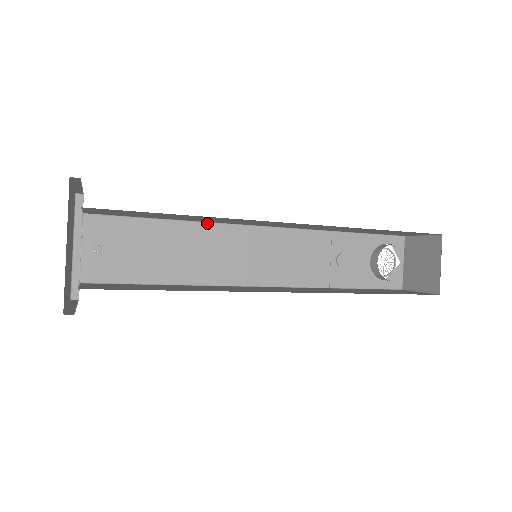
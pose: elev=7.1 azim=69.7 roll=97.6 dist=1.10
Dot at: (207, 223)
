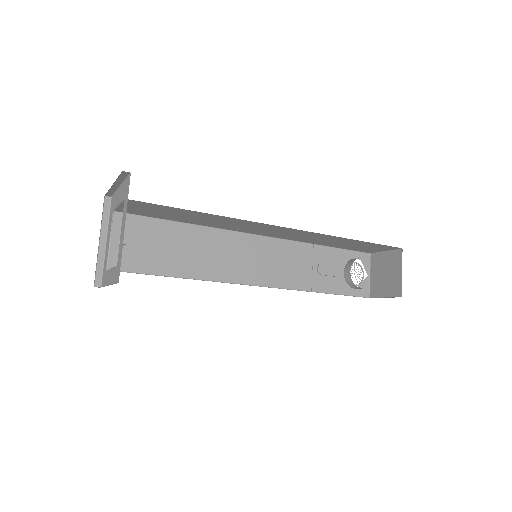
Dot at: (214, 228)
